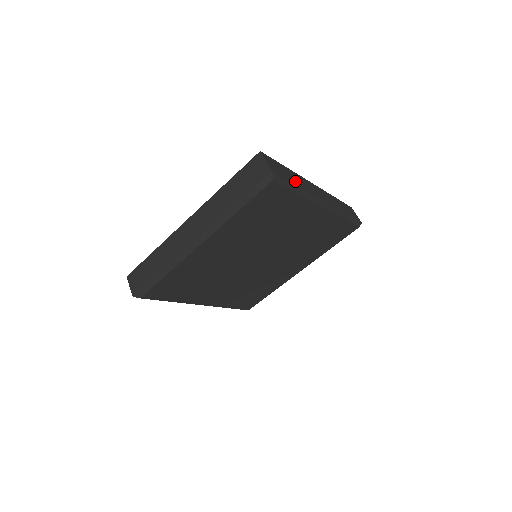
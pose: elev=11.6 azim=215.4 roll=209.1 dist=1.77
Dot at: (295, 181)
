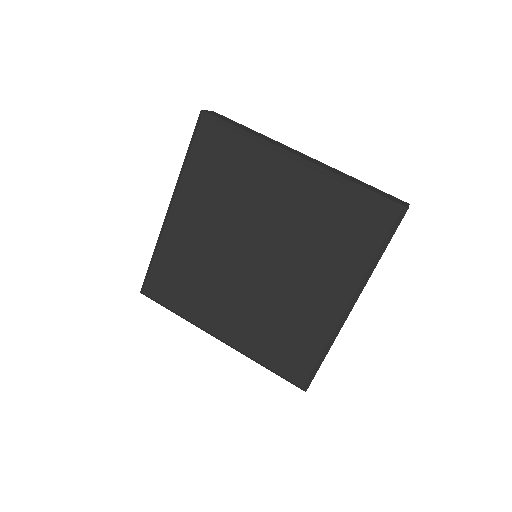
Dot at: occluded
